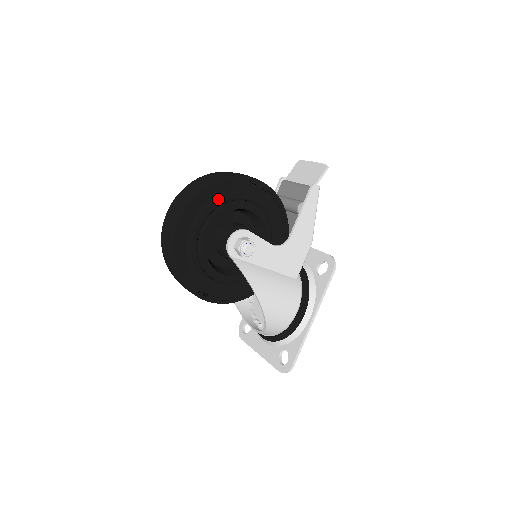
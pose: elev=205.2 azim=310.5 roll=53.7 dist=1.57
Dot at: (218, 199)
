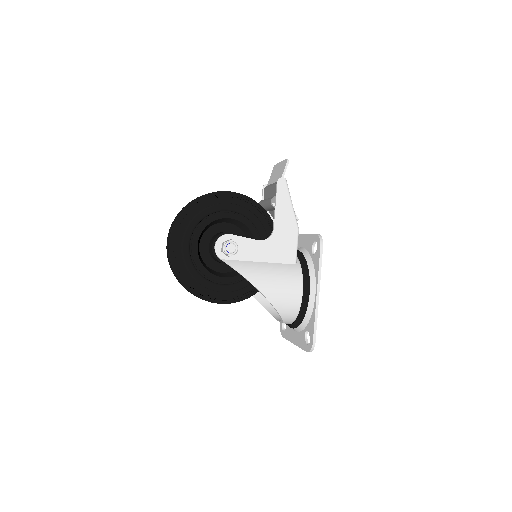
Dot at: (196, 217)
